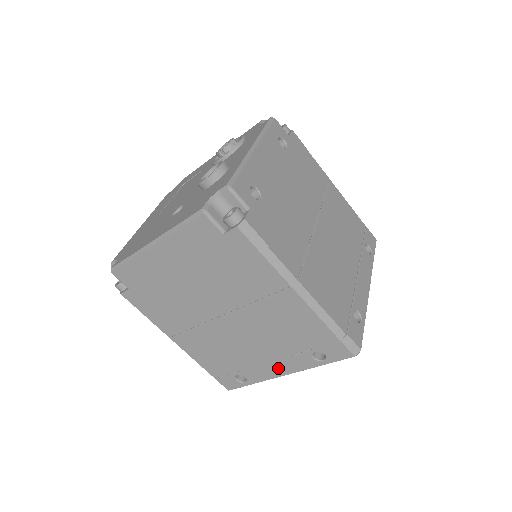
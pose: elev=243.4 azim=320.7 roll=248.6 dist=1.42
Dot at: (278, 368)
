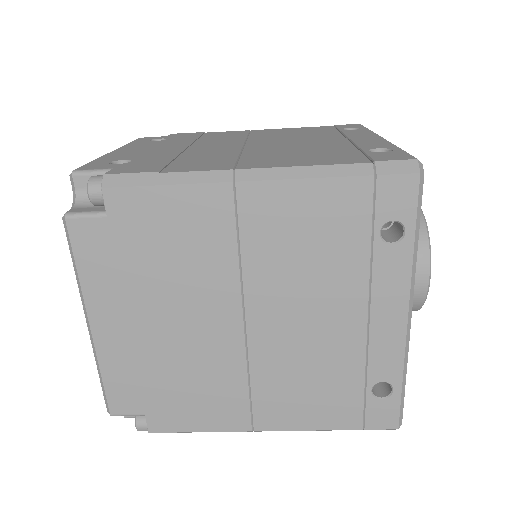
Dot at: (387, 316)
